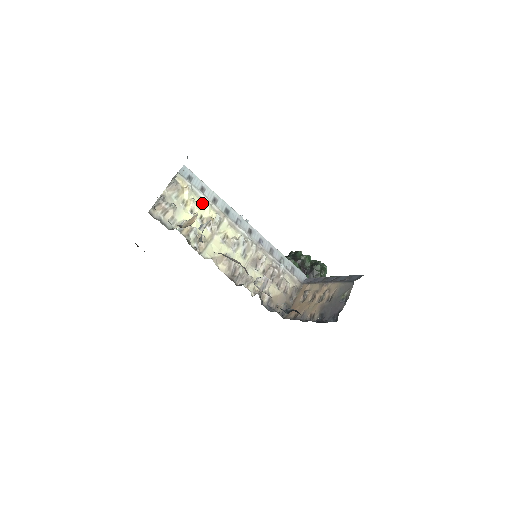
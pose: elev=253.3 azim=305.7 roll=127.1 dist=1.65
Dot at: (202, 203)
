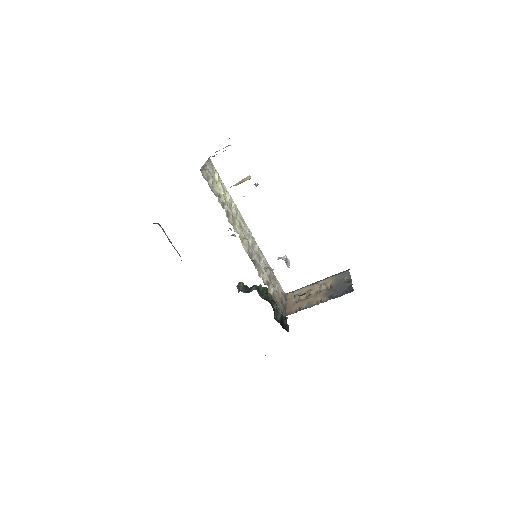
Dot at: (224, 190)
